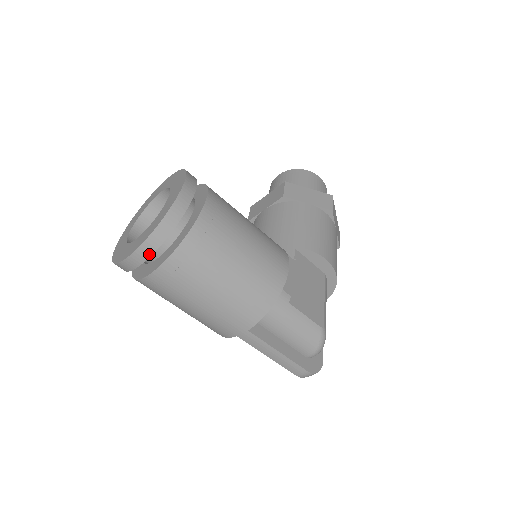
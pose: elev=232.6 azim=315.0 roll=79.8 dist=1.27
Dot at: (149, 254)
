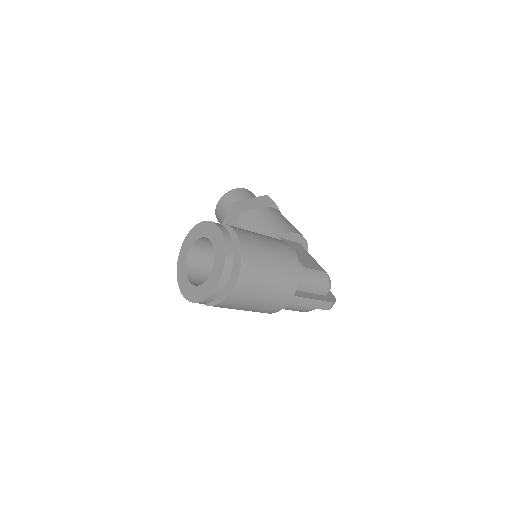
Dot at: (227, 279)
